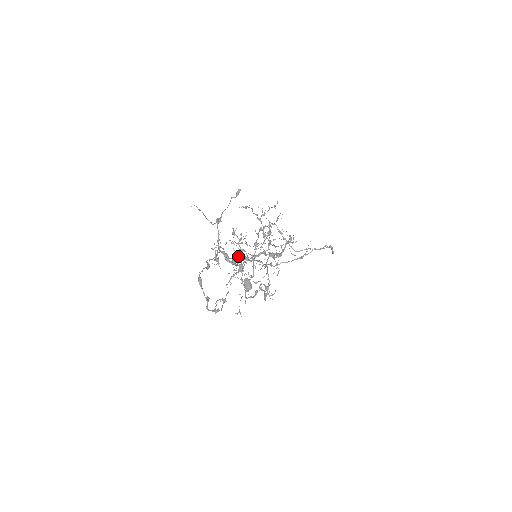
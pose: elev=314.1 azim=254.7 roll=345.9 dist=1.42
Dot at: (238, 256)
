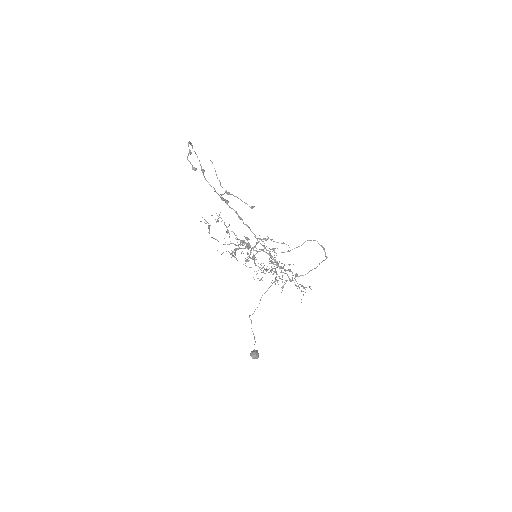
Dot at: (253, 333)
